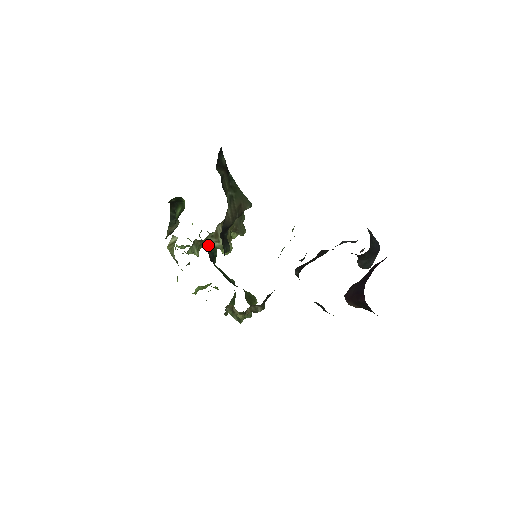
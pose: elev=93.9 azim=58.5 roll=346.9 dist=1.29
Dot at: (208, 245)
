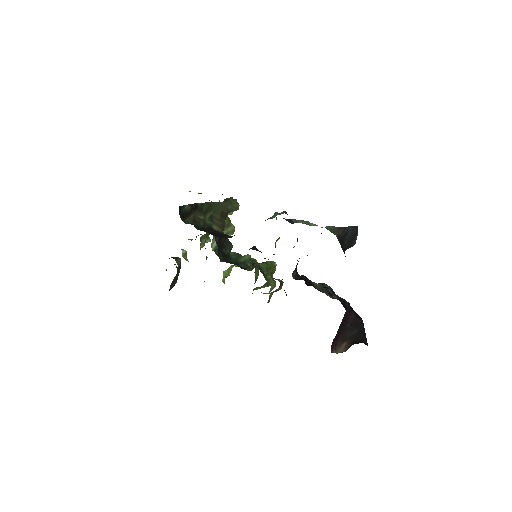
Dot at: (213, 247)
